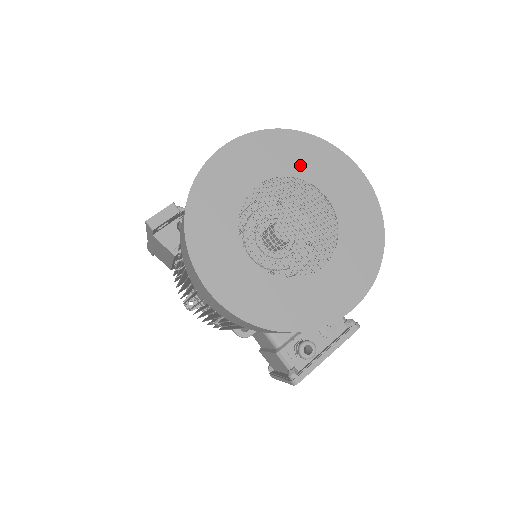
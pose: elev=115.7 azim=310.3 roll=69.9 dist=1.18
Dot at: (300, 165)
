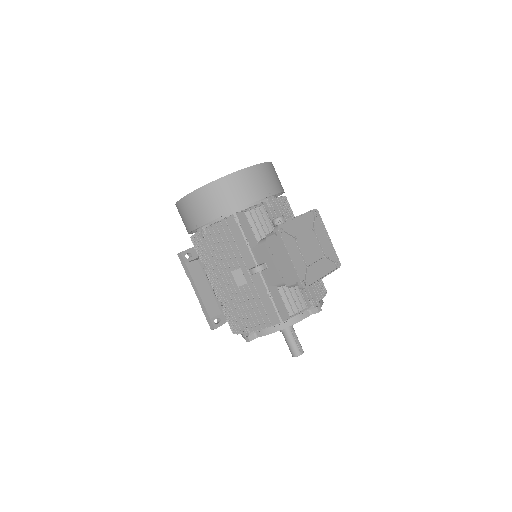
Dot at: occluded
